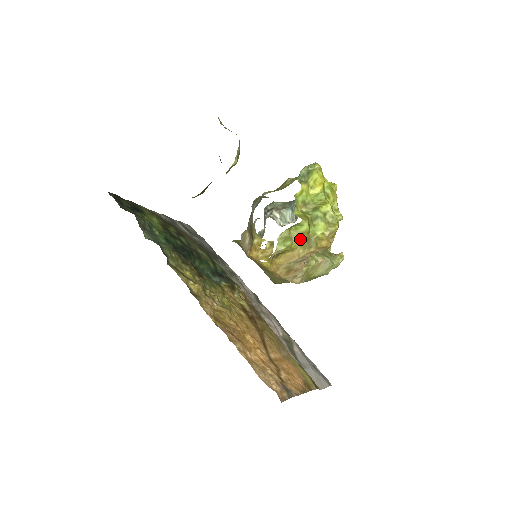
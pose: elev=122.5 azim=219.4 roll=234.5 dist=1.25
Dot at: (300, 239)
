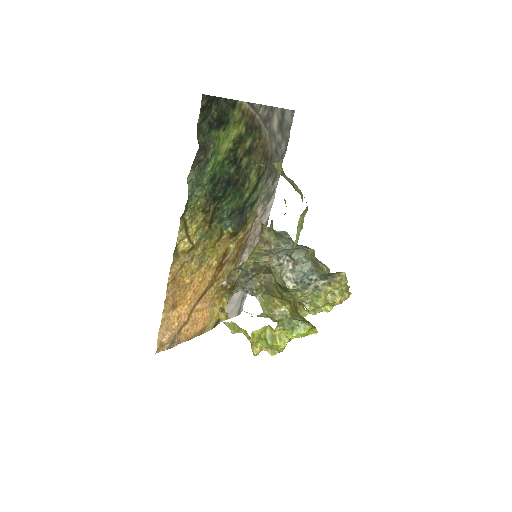
Dot at: (245, 334)
